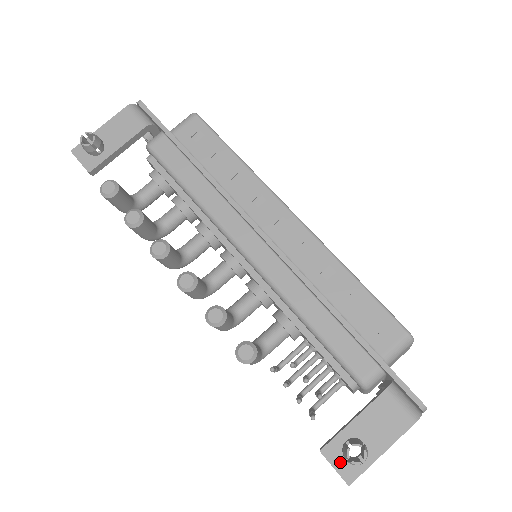
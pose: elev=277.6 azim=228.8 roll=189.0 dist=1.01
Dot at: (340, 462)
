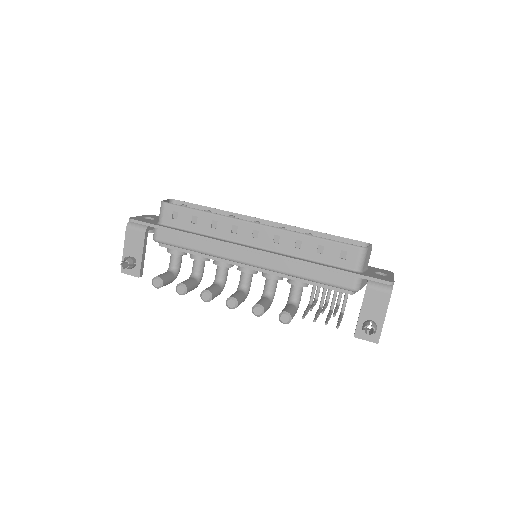
Dot at: (367, 336)
